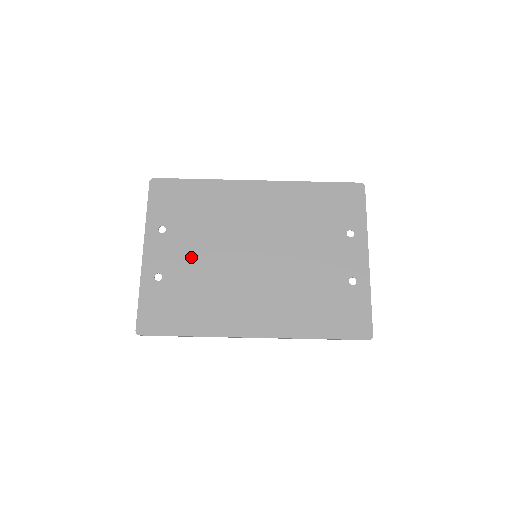
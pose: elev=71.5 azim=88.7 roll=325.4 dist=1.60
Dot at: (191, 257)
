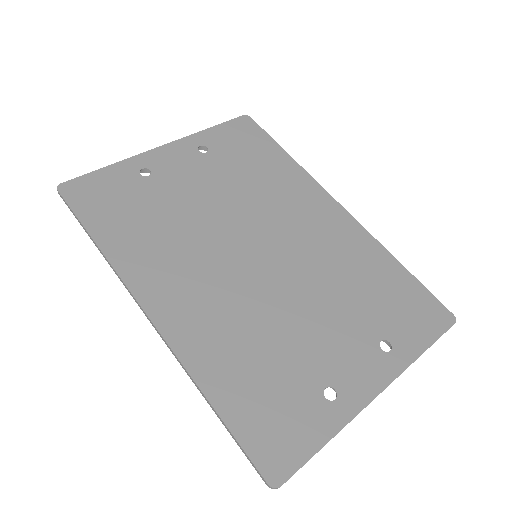
Dot at: (196, 190)
